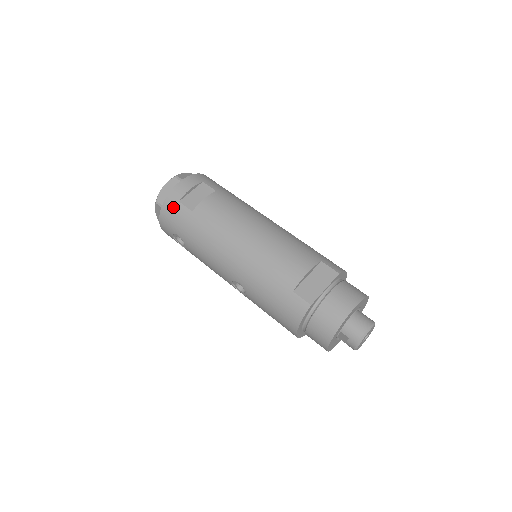
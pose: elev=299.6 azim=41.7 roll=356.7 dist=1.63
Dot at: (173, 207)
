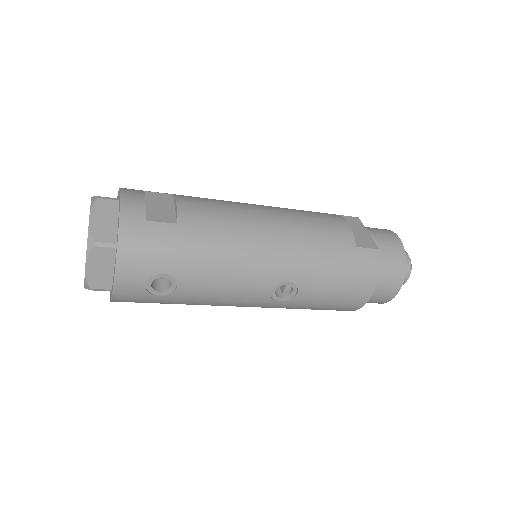
Dot at: (141, 232)
